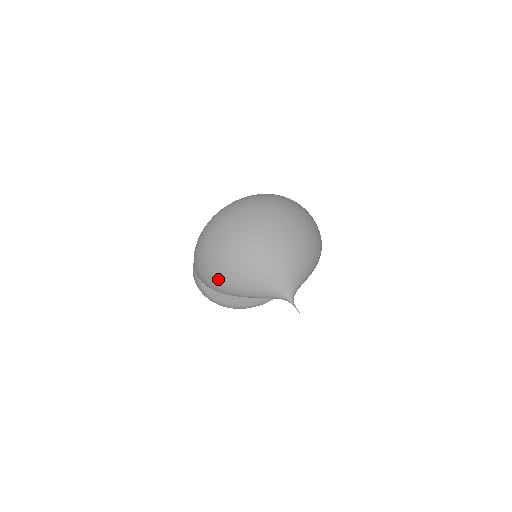
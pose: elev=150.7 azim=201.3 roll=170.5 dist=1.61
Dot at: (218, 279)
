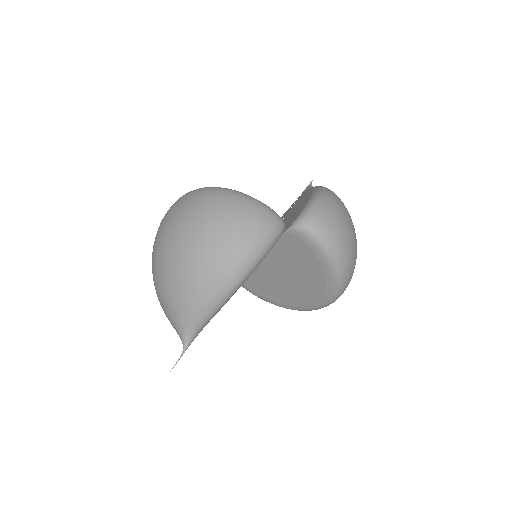
Dot at: occluded
